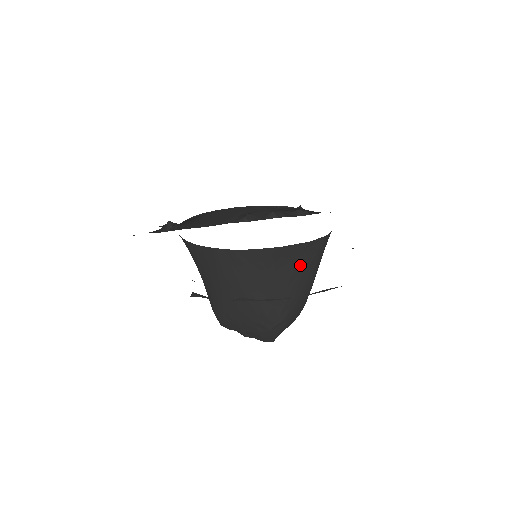
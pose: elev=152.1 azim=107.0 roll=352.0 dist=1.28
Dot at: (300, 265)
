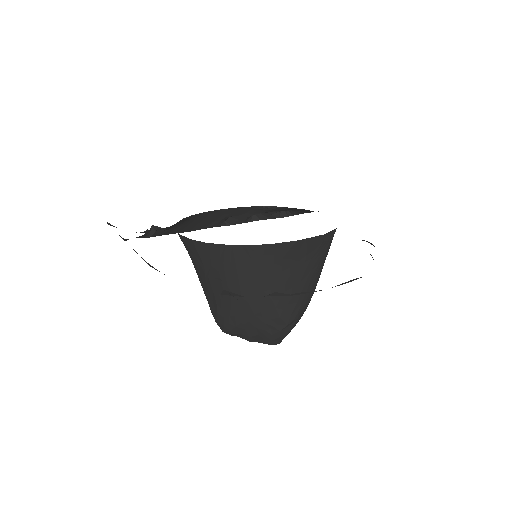
Dot at: (313, 260)
